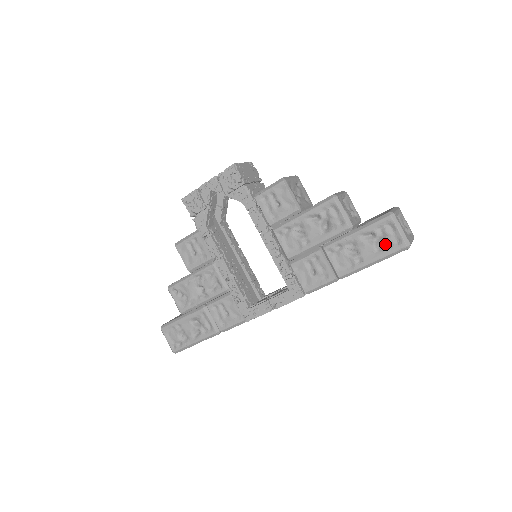
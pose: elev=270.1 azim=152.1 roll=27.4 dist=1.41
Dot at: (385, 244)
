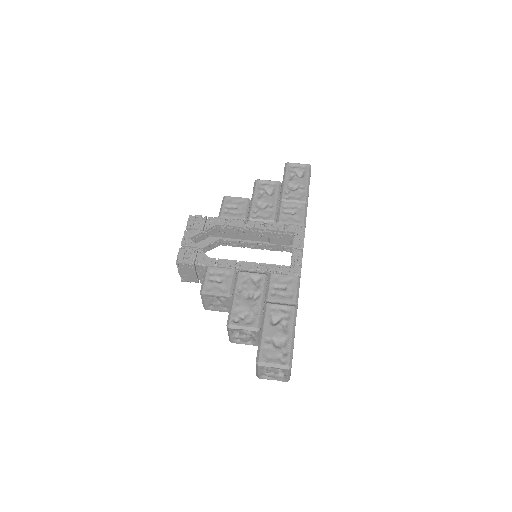
Dot at: (301, 174)
